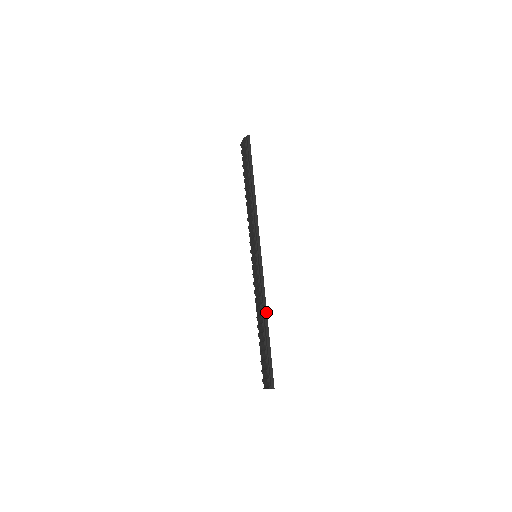
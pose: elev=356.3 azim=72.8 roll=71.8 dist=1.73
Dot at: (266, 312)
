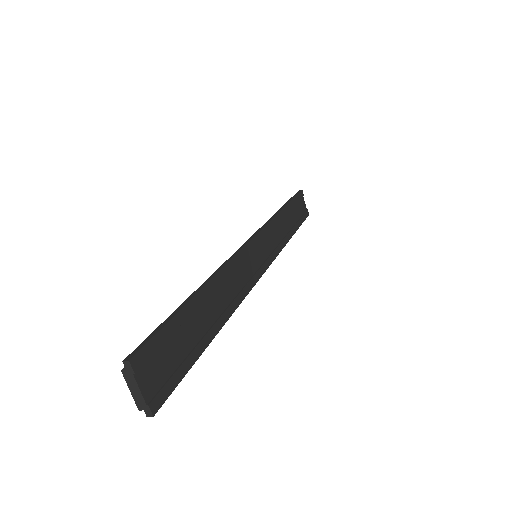
Dot at: (212, 277)
